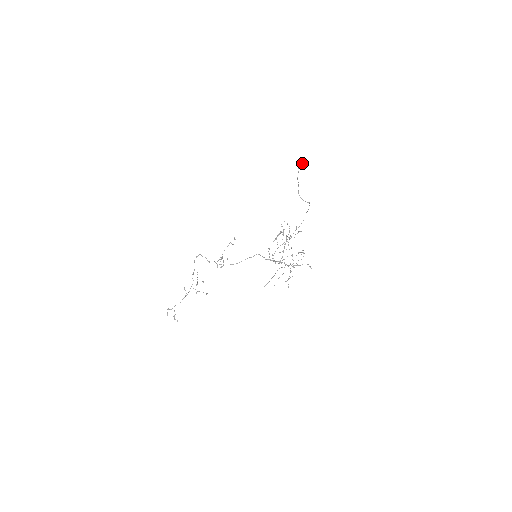
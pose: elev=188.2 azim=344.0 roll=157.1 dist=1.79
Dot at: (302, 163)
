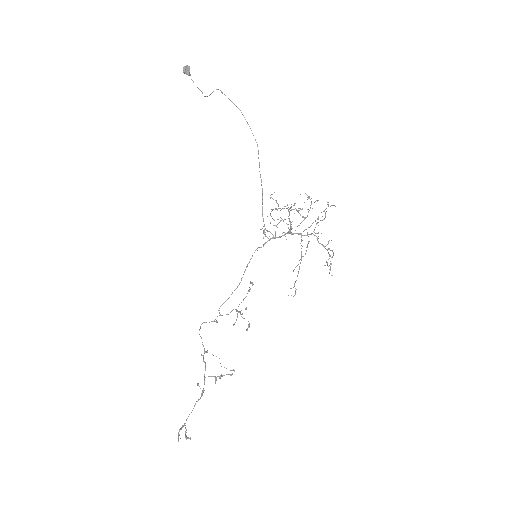
Dot at: (187, 67)
